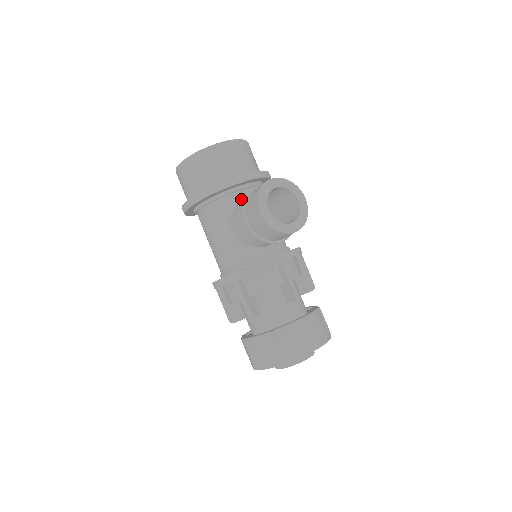
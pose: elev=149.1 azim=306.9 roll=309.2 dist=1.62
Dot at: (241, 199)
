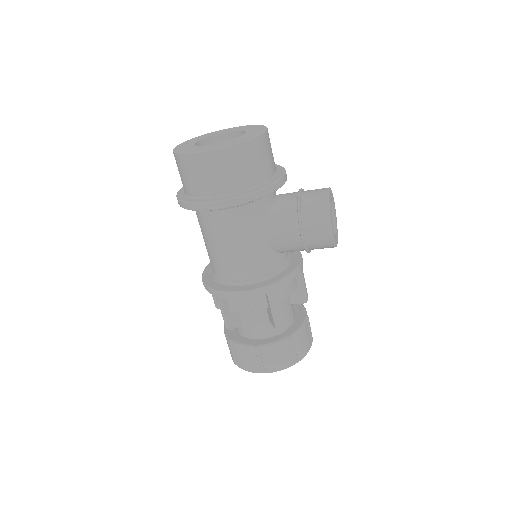
Dot at: (273, 201)
